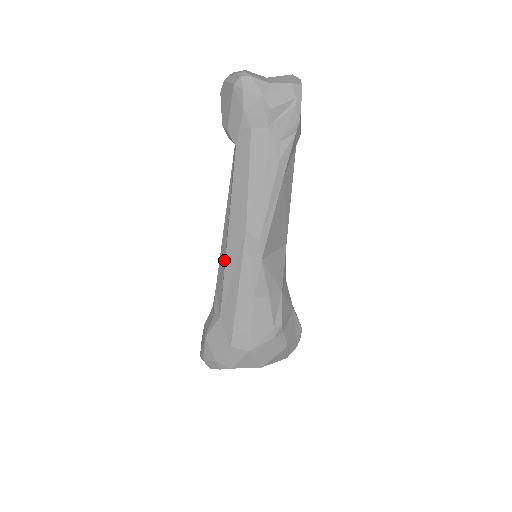
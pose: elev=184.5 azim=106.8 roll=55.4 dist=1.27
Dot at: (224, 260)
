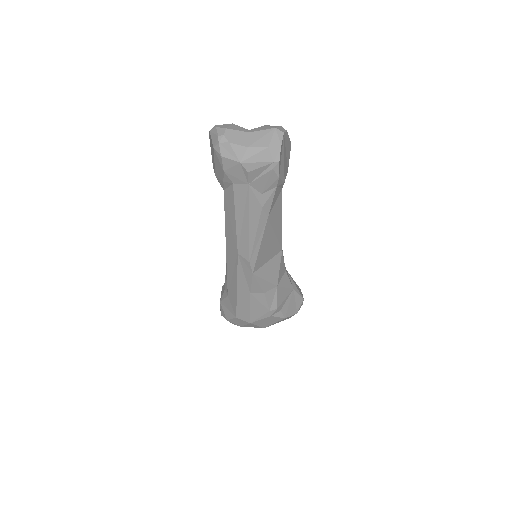
Dot at: occluded
